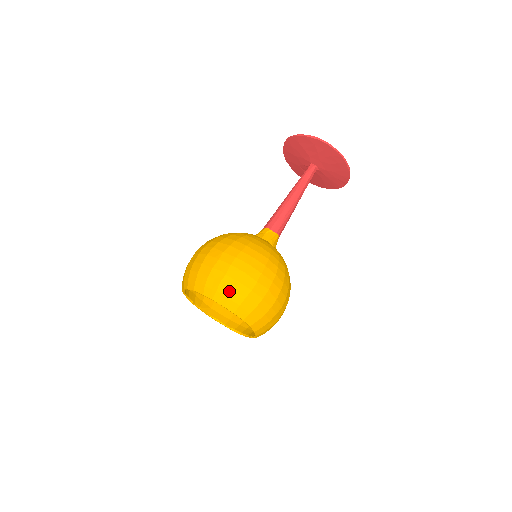
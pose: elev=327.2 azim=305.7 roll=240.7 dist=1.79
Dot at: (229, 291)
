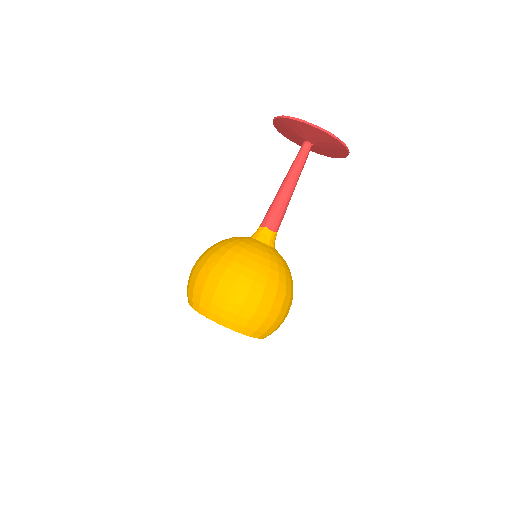
Dot at: (246, 322)
